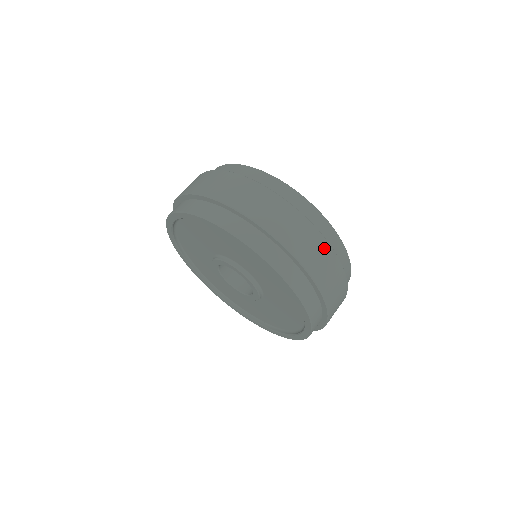
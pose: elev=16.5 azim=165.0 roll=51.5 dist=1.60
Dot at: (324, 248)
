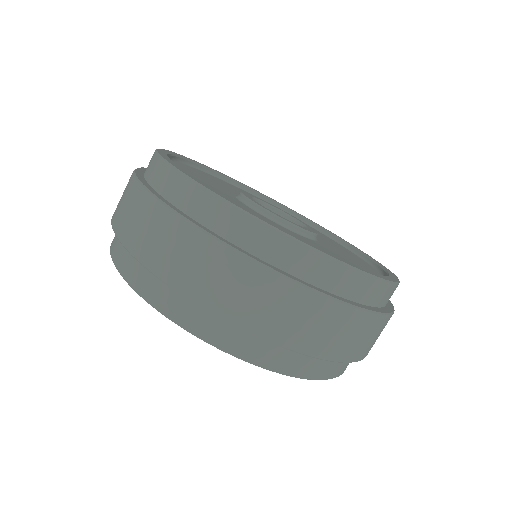
Dot at: (312, 304)
